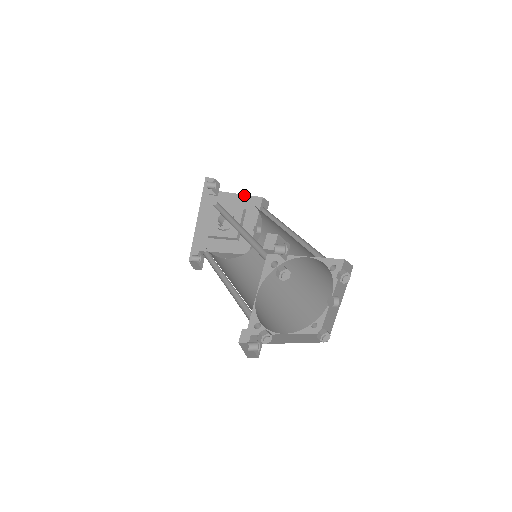
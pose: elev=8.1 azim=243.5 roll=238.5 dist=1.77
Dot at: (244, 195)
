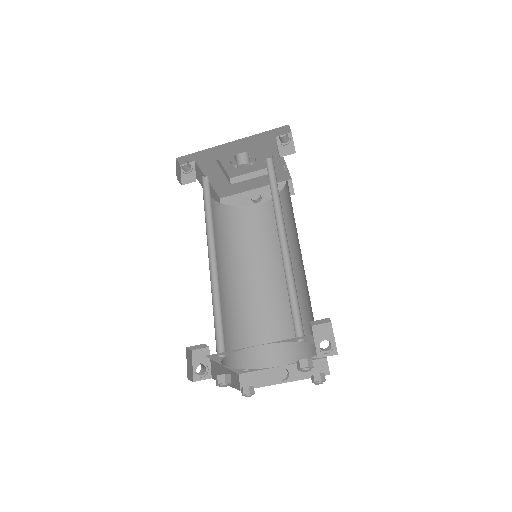
Dot at: (285, 164)
